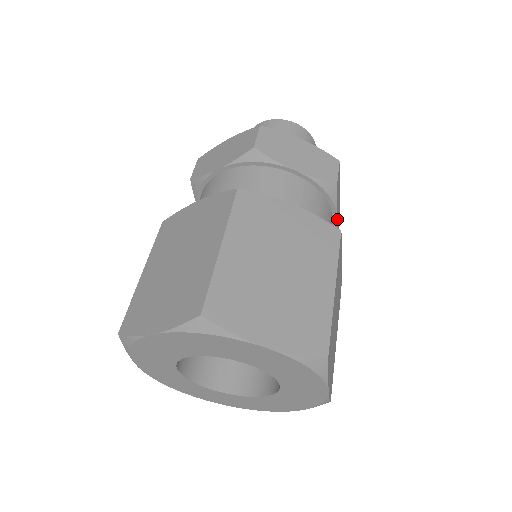
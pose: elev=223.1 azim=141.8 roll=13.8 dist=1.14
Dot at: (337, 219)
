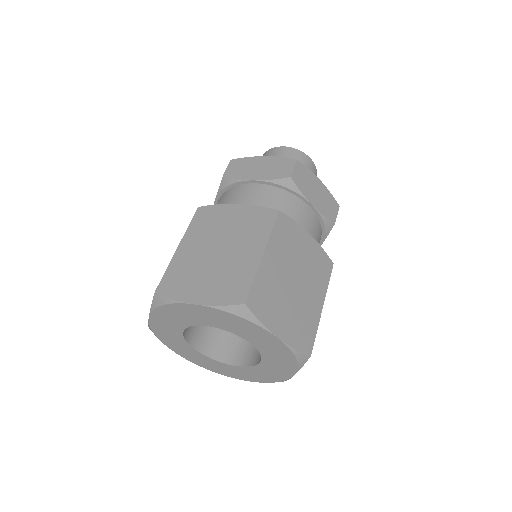
Dot at: occluded
